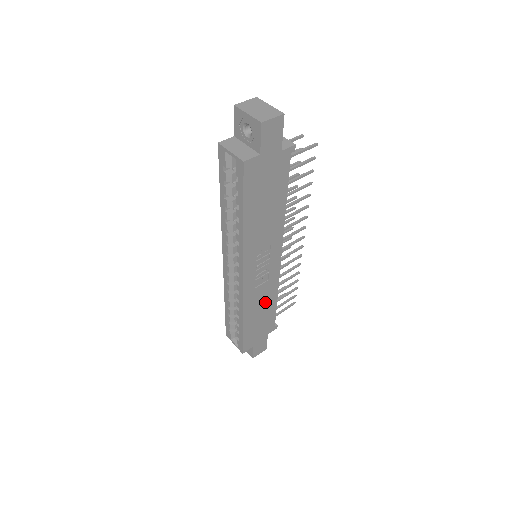
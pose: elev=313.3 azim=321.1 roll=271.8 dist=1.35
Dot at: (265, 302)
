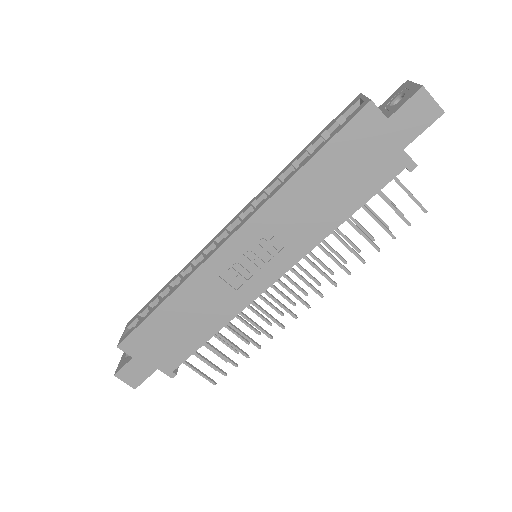
Dot at: (204, 316)
